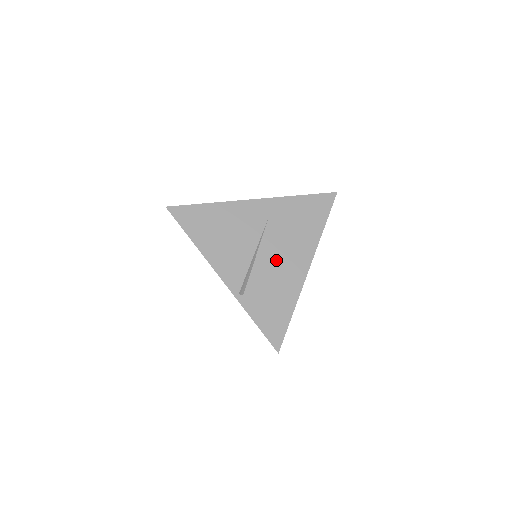
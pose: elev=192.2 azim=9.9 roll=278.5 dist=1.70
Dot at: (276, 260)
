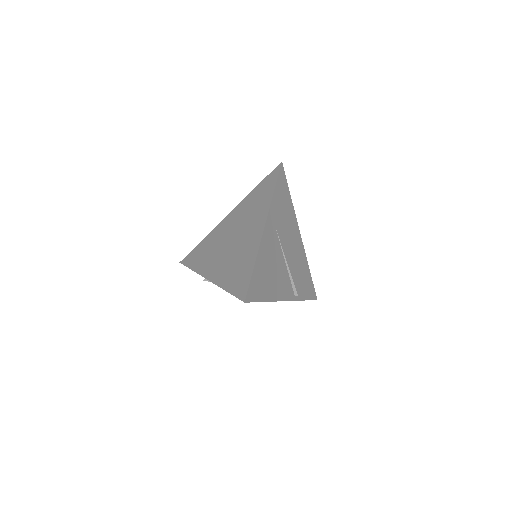
Dot at: (292, 251)
